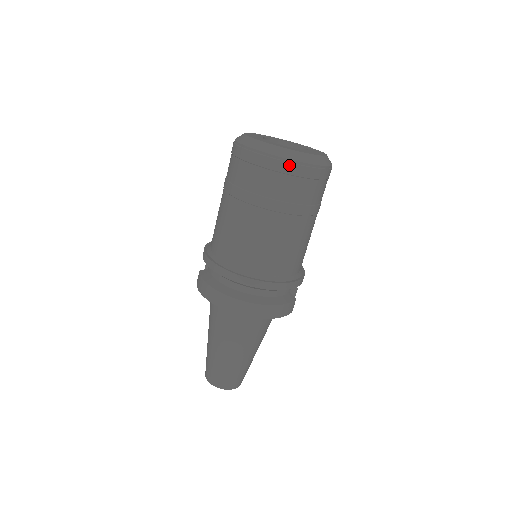
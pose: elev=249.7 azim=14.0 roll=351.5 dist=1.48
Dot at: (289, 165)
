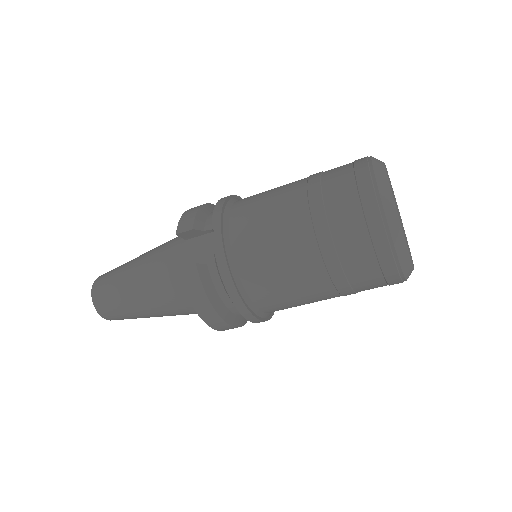
Dot at: occluded
